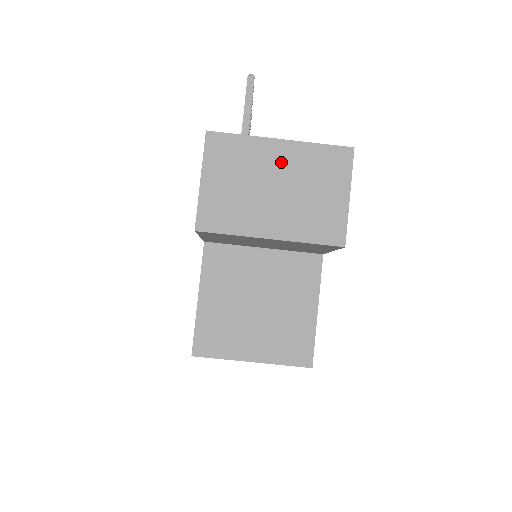
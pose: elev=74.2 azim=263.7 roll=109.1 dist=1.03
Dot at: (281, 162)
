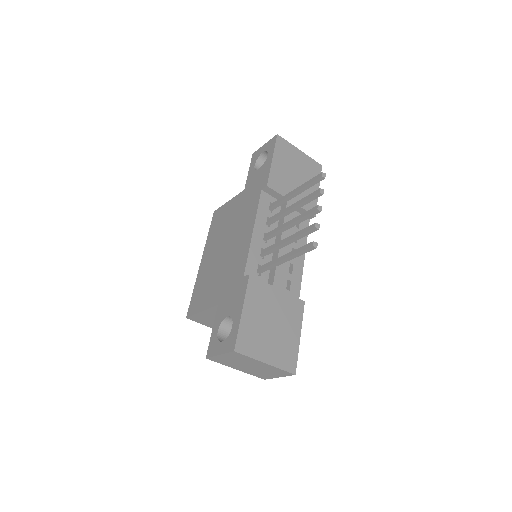
Dot at: (260, 365)
